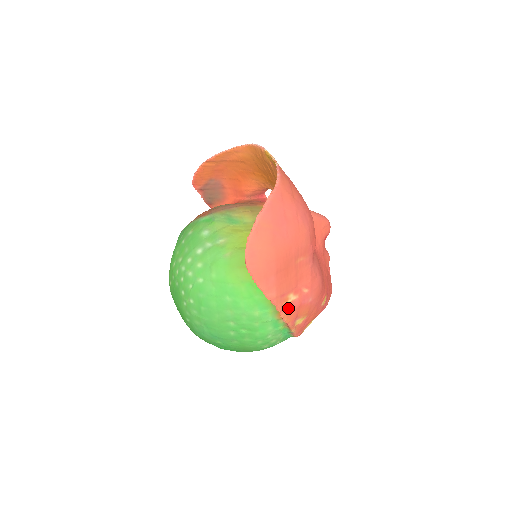
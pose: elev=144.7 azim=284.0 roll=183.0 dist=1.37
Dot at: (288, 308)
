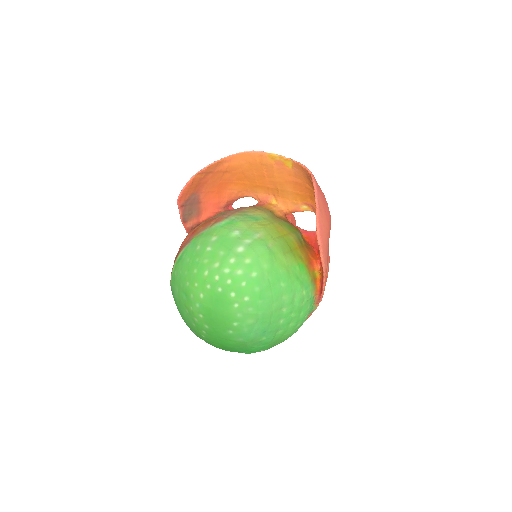
Dot at: (325, 281)
